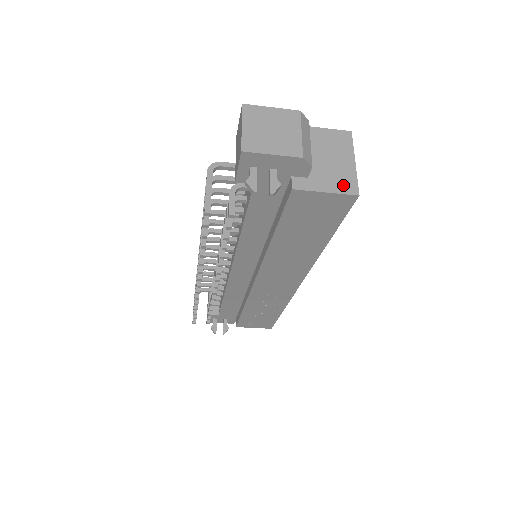
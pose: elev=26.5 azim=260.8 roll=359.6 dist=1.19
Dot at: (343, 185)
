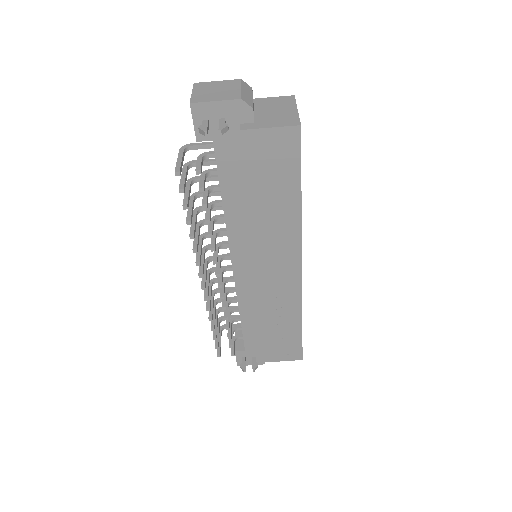
Dot at: (286, 122)
